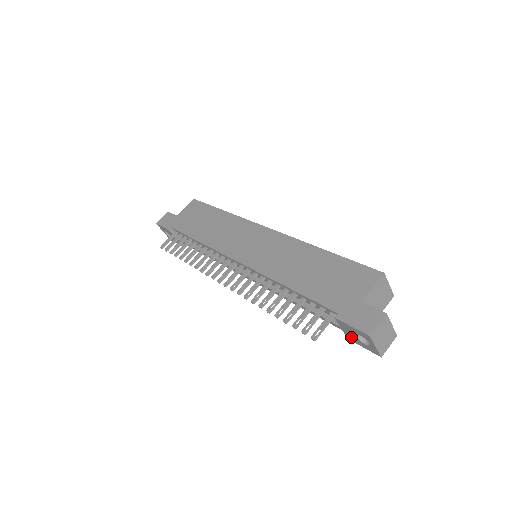
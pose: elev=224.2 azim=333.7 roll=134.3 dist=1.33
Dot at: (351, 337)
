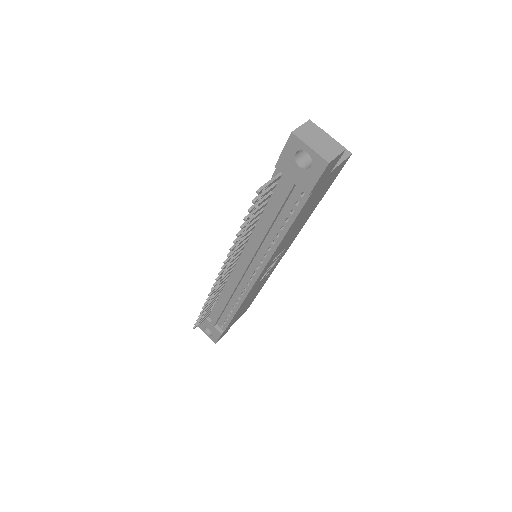
Dot at: (303, 181)
